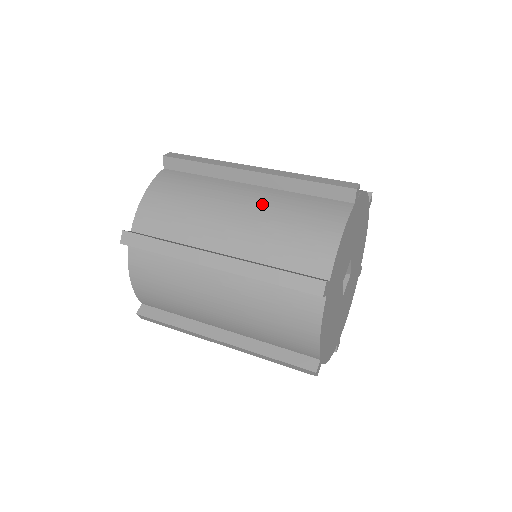
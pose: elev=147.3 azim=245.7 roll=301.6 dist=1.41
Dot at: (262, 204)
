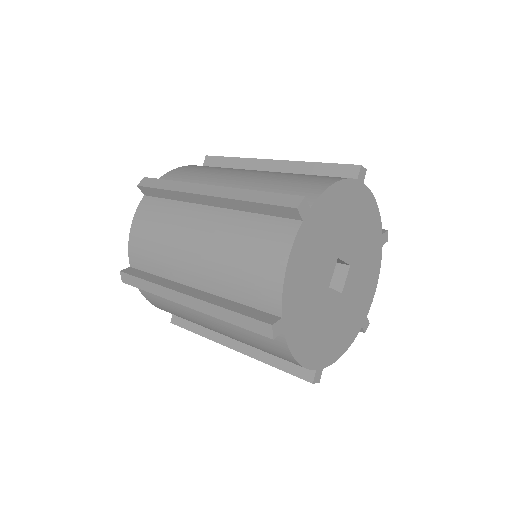
Dot at: (217, 233)
